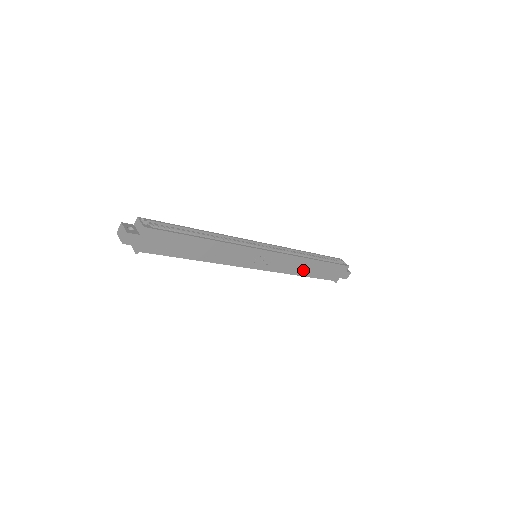
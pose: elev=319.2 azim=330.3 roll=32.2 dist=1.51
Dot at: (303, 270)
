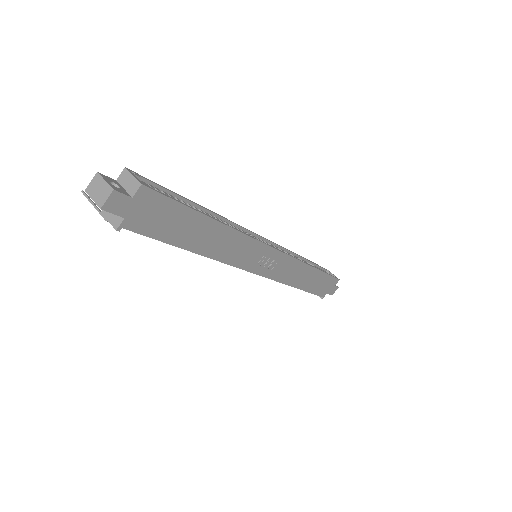
Dot at: (300, 280)
